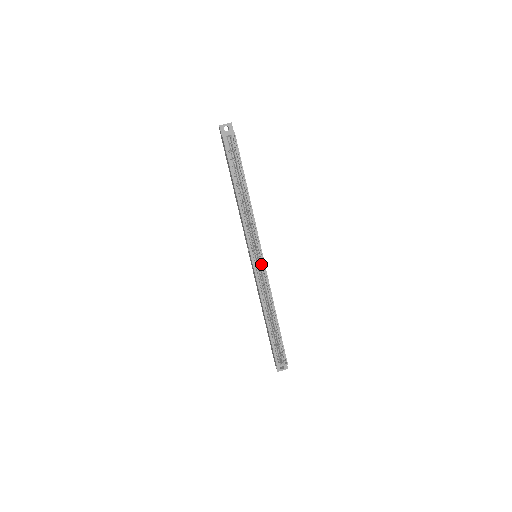
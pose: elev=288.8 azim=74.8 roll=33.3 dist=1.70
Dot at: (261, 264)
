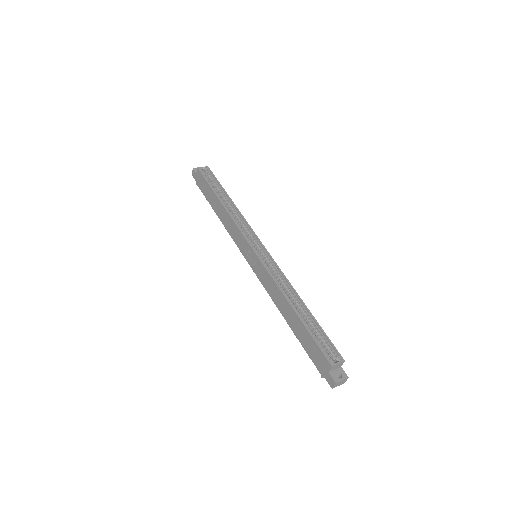
Dot at: (264, 255)
